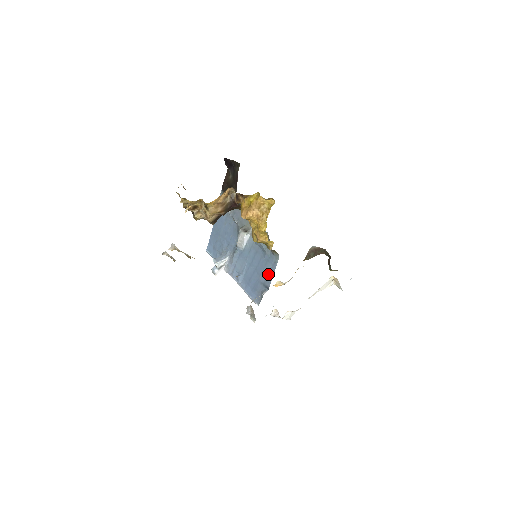
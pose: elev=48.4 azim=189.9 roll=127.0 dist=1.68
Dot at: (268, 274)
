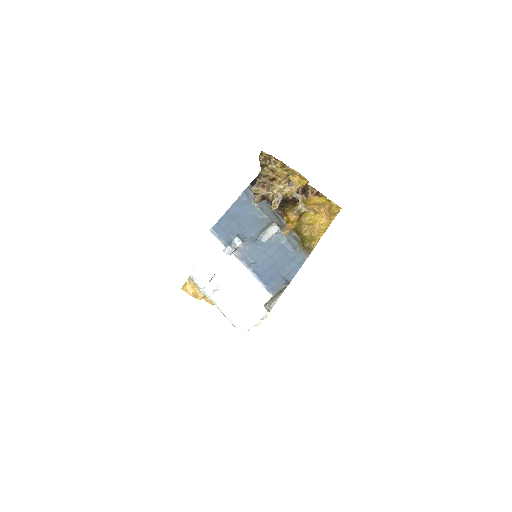
Dot at: (291, 270)
